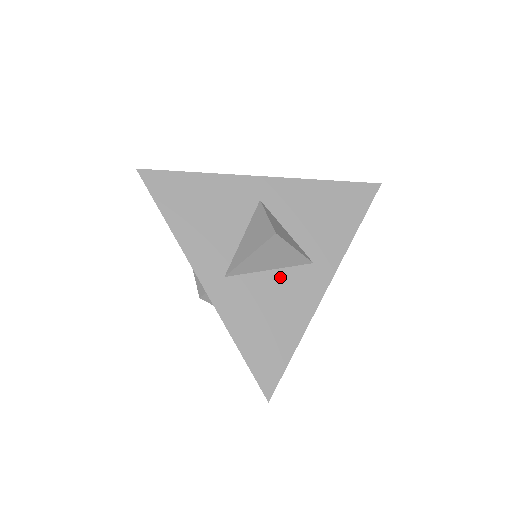
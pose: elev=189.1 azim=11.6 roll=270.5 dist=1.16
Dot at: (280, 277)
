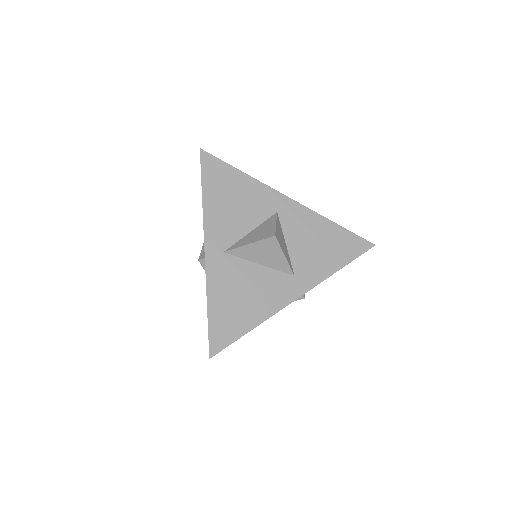
Dot at: (264, 273)
